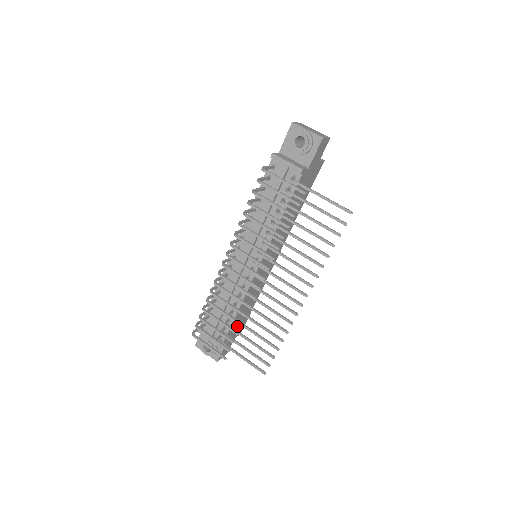
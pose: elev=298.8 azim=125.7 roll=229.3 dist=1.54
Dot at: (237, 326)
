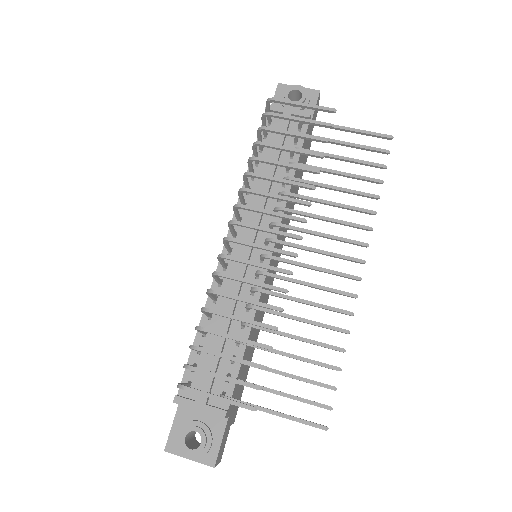
Dot at: (238, 388)
